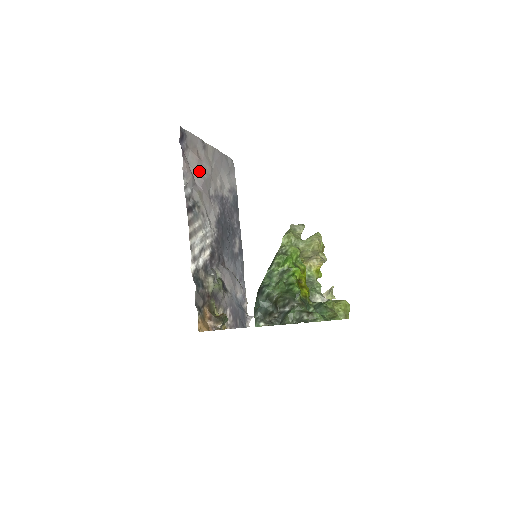
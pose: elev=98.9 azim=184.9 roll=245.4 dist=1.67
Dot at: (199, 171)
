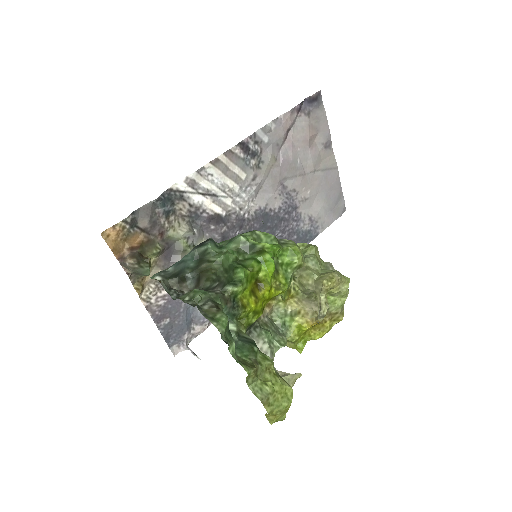
Dot at: (297, 148)
